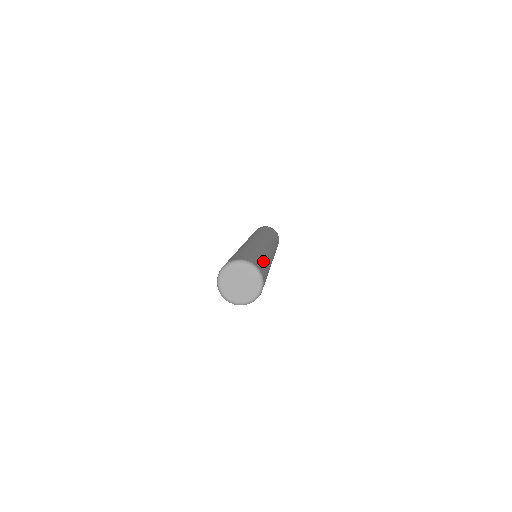
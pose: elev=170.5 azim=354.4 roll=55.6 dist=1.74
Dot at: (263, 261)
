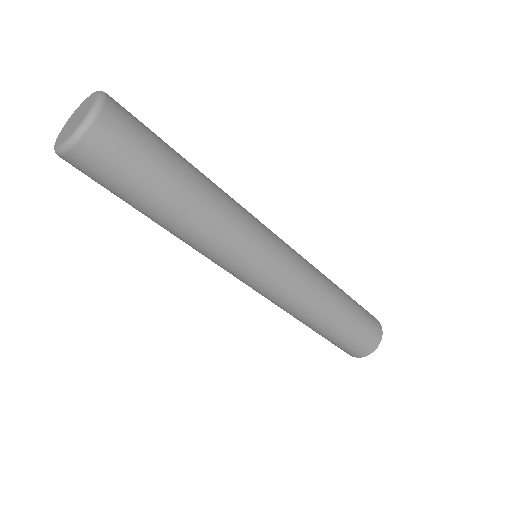
Dot at: occluded
